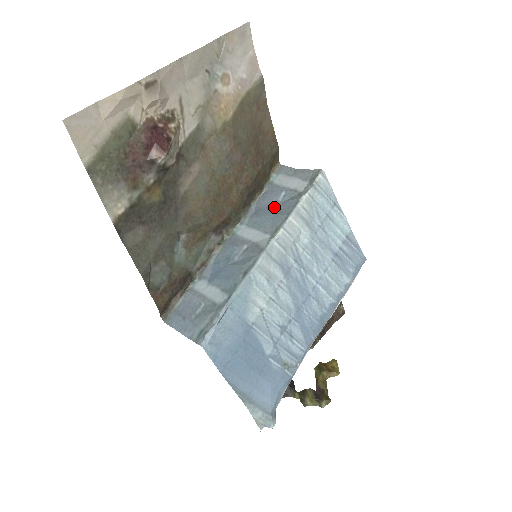
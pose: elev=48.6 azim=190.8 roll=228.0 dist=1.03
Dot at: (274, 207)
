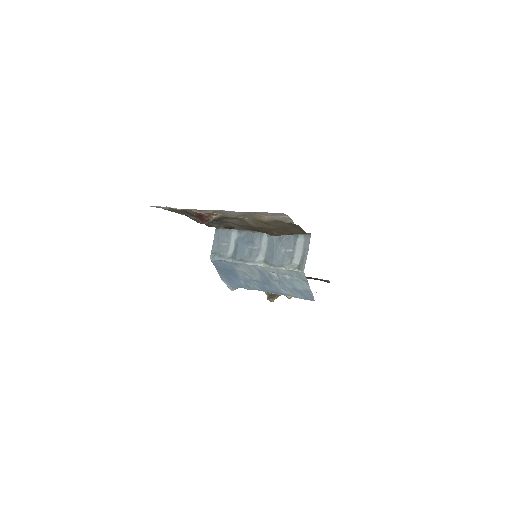
Dot at: (281, 250)
